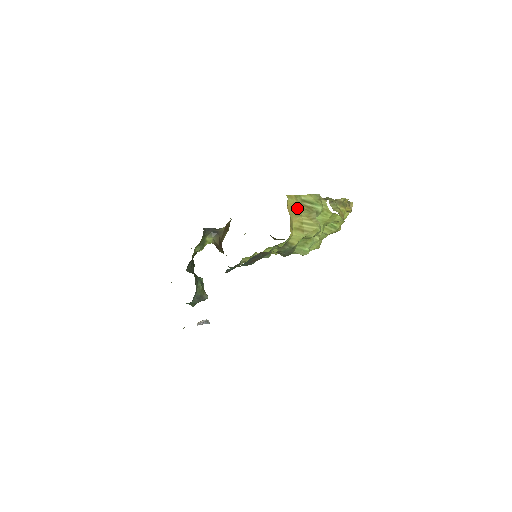
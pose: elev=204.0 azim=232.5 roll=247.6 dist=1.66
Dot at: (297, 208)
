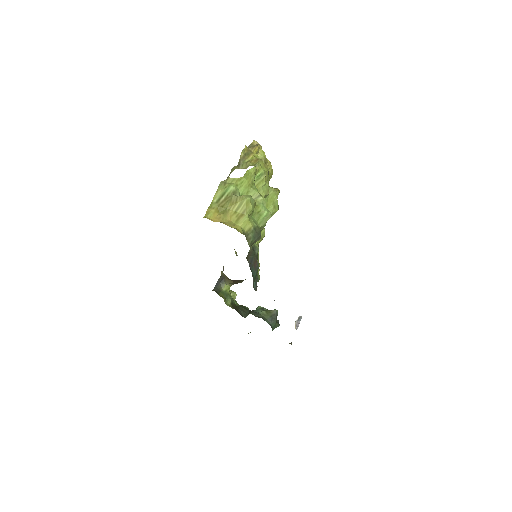
Dot at: (221, 211)
